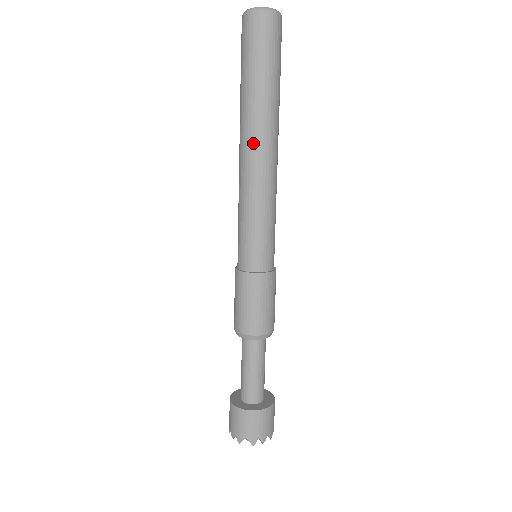
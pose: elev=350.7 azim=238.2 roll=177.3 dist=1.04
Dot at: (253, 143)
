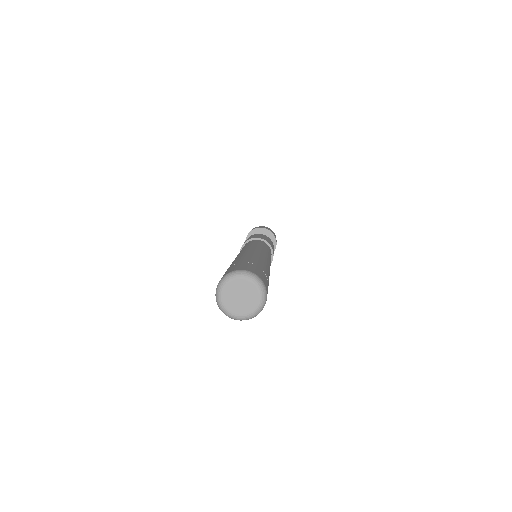
Dot at: occluded
